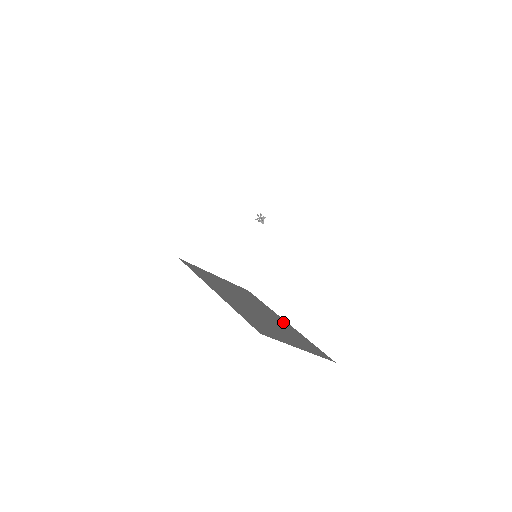
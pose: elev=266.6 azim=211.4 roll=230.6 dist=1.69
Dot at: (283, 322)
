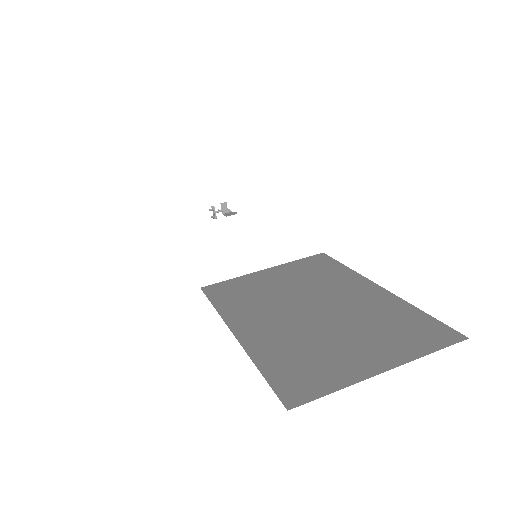
Dot at: (370, 295)
